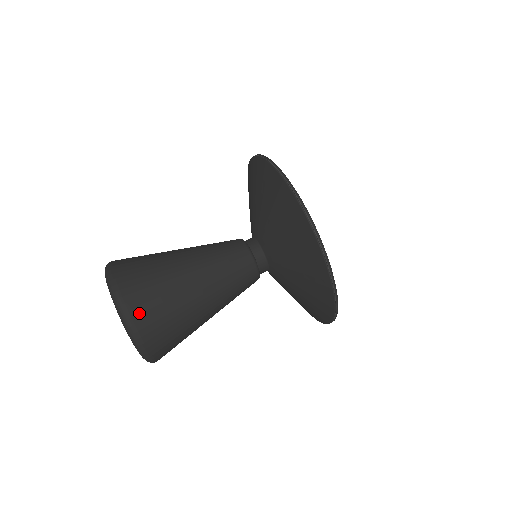
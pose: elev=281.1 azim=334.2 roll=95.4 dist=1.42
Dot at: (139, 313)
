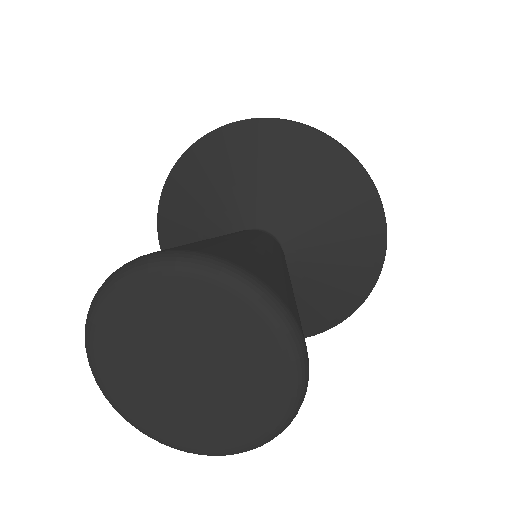
Dot at: (255, 271)
